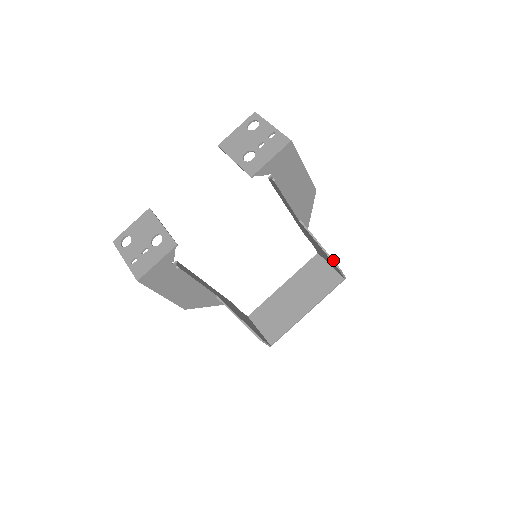
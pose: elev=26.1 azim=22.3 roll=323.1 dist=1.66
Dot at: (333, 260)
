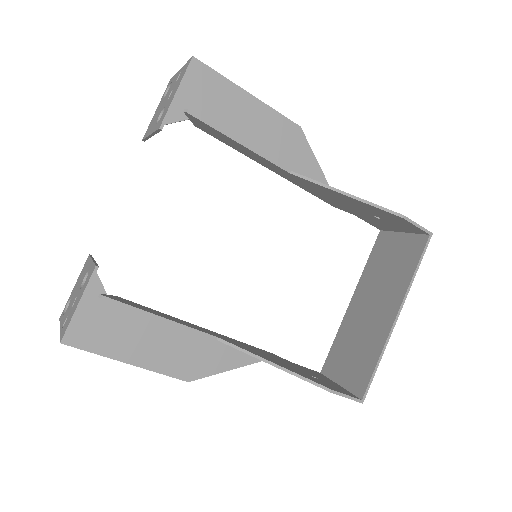
Dot at: (381, 207)
